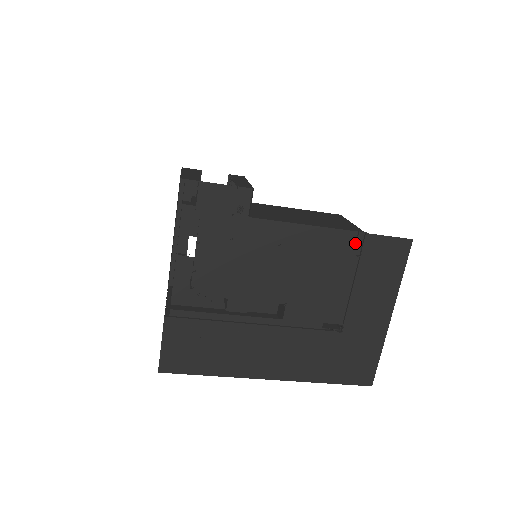
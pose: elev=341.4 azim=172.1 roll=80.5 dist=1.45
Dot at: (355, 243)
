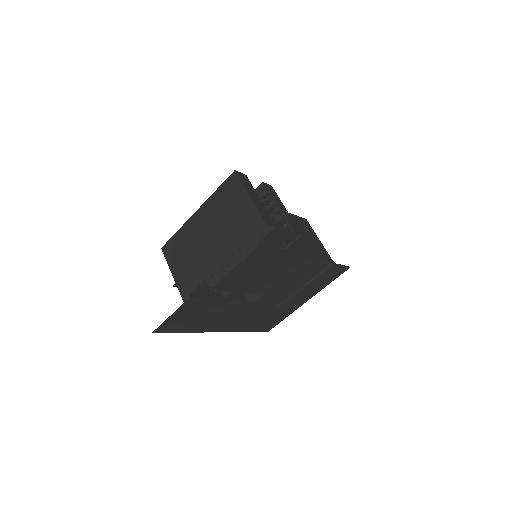
Dot at: (324, 266)
